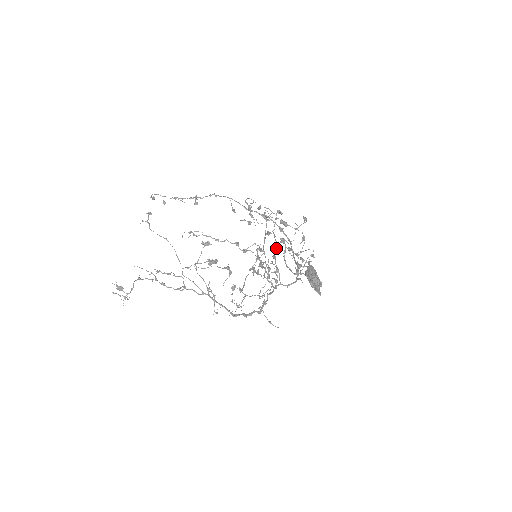
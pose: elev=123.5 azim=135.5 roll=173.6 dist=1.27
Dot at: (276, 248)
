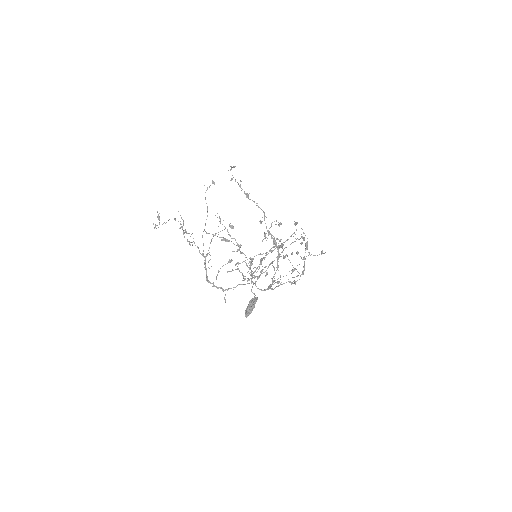
Dot at: (273, 261)
